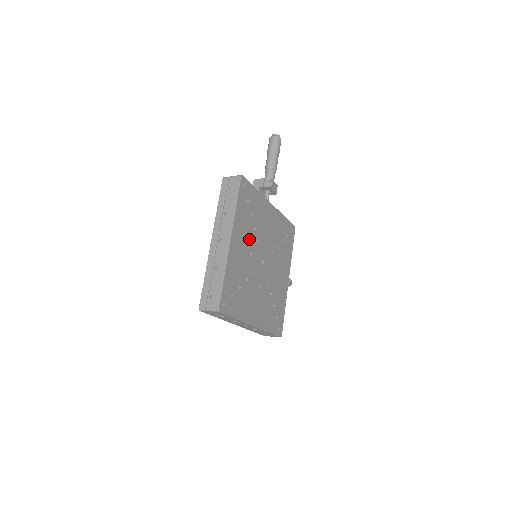
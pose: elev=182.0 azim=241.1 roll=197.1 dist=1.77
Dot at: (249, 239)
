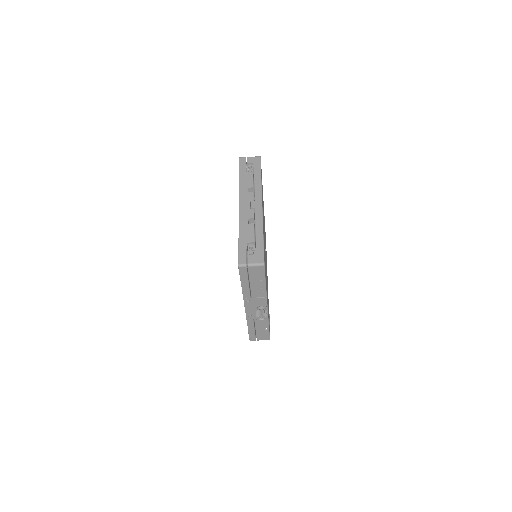
Dot at: occluded
